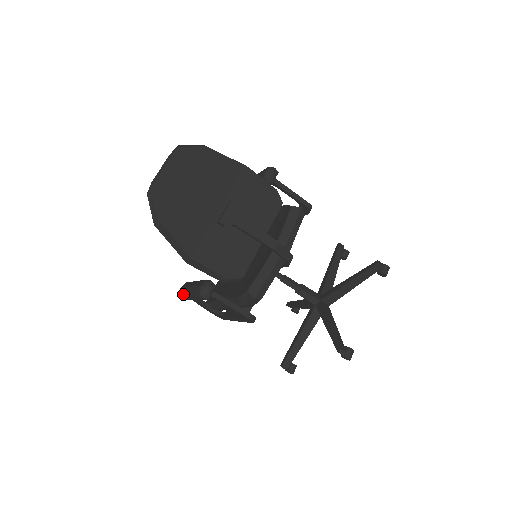
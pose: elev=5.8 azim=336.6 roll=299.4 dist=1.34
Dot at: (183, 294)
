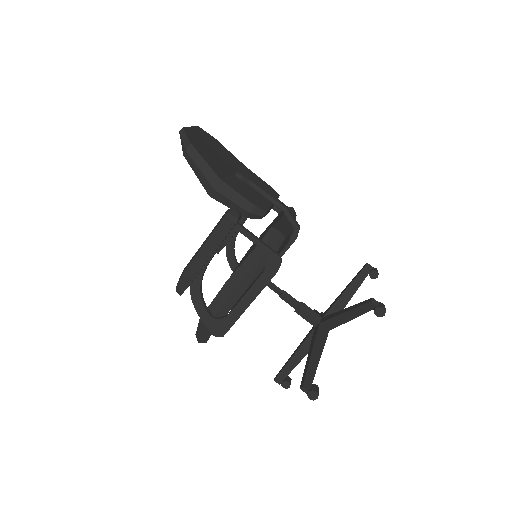
Dot at: (193, 258)
